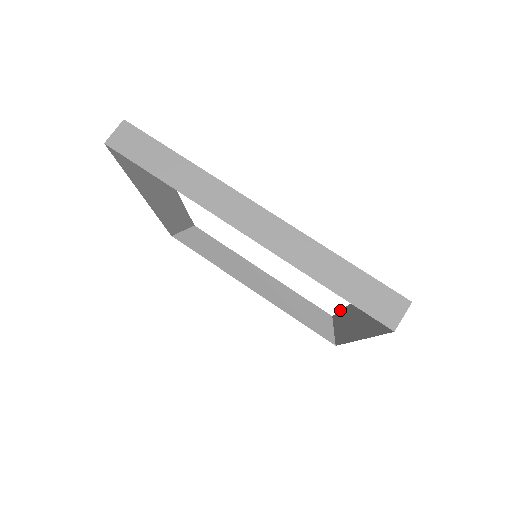
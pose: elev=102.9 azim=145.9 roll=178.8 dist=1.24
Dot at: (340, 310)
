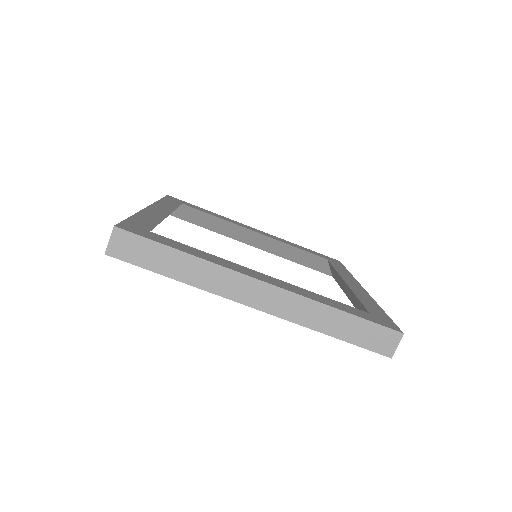
Dot at: (336, 270)
